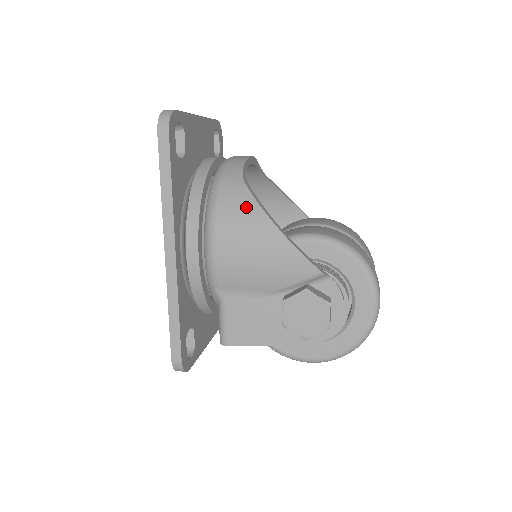
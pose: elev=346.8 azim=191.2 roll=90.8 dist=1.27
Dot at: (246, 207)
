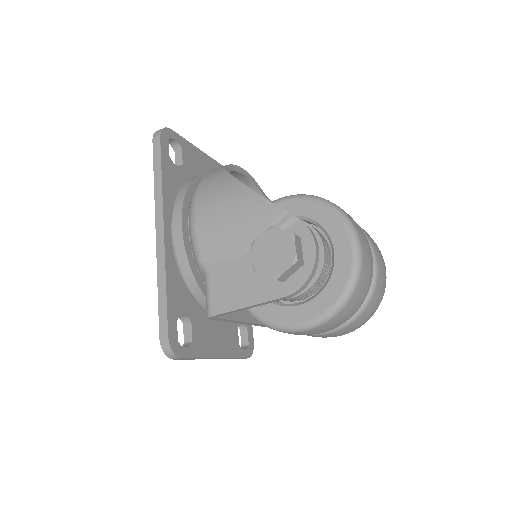
Dot at: (221, 179)
